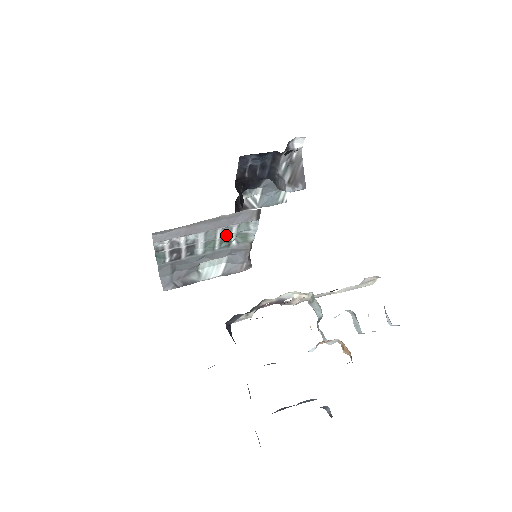
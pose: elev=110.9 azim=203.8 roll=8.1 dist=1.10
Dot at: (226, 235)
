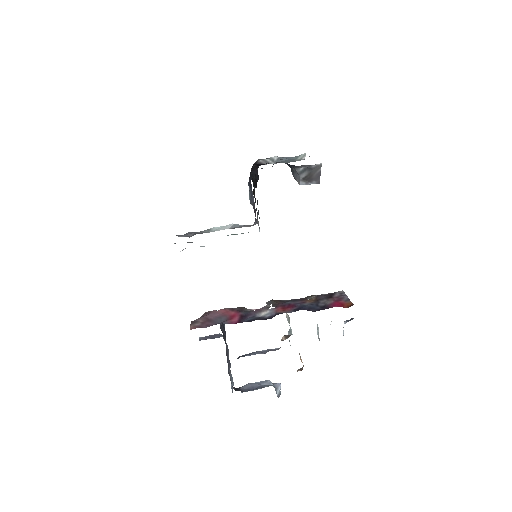
Dot at: occluded
